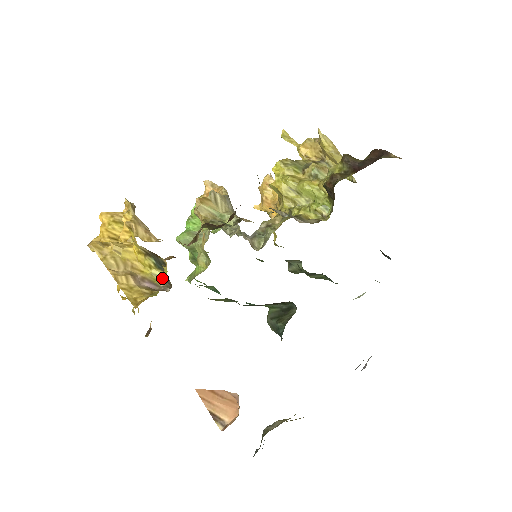
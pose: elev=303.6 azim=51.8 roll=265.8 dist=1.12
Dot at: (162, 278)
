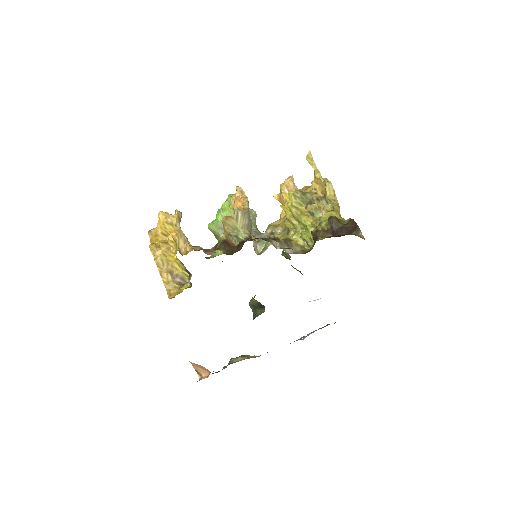
Dot at: (188, 276)
